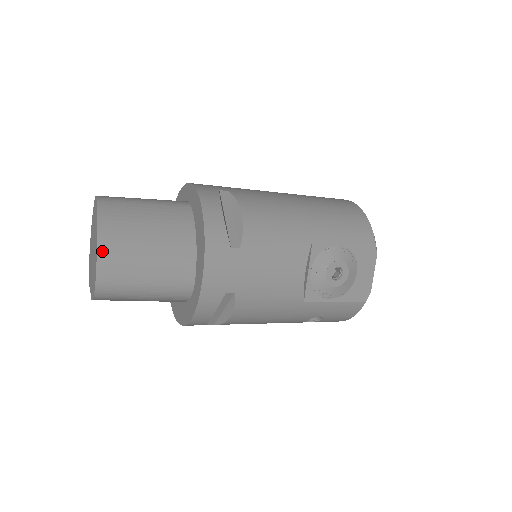
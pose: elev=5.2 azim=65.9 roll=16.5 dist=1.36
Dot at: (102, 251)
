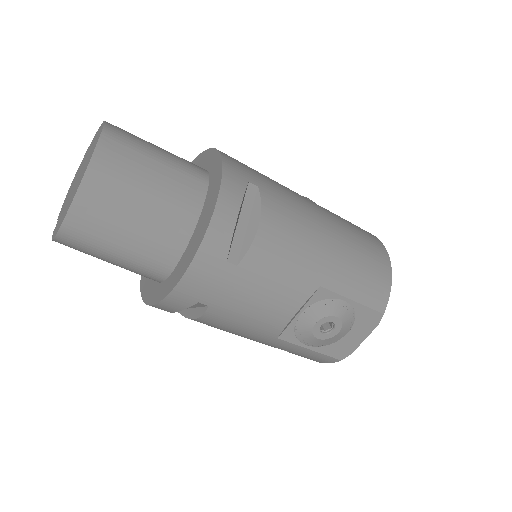
Dot at: (80, 200)
